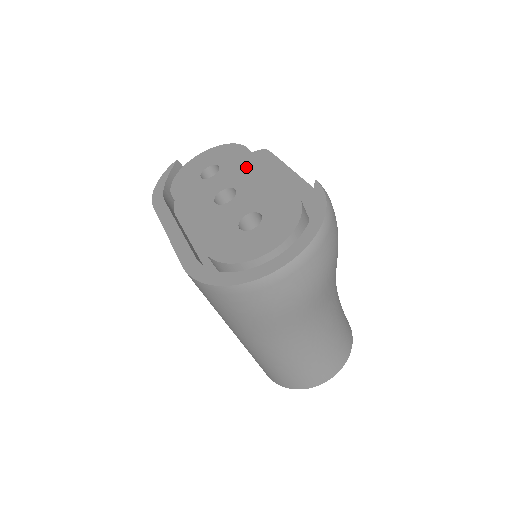
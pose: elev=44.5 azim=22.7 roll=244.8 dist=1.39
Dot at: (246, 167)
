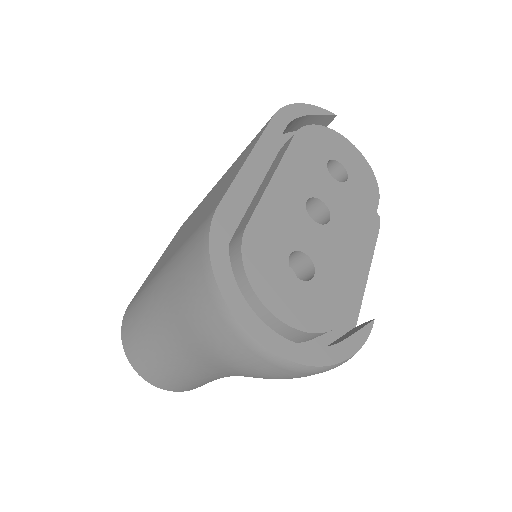
Dot at: (358, 218)
